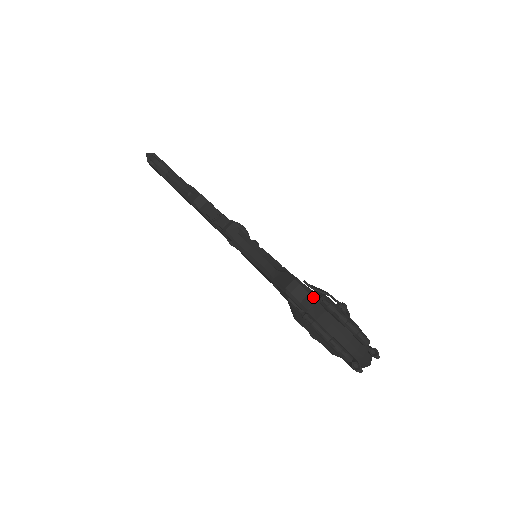
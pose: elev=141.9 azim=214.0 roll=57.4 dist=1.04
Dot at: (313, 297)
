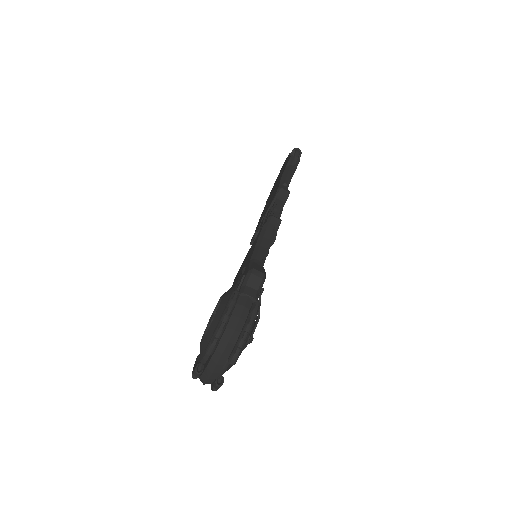
Dot at: (256, 294)
